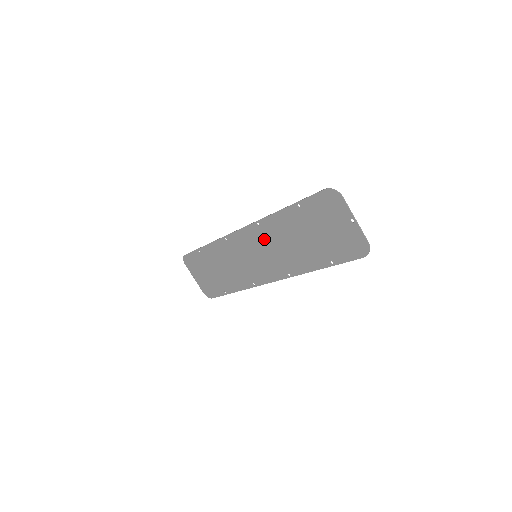
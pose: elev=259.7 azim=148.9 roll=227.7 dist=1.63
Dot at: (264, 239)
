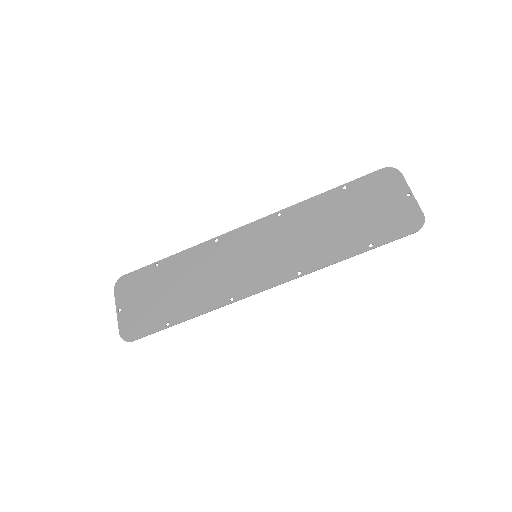
Dot at: (280, 231)
